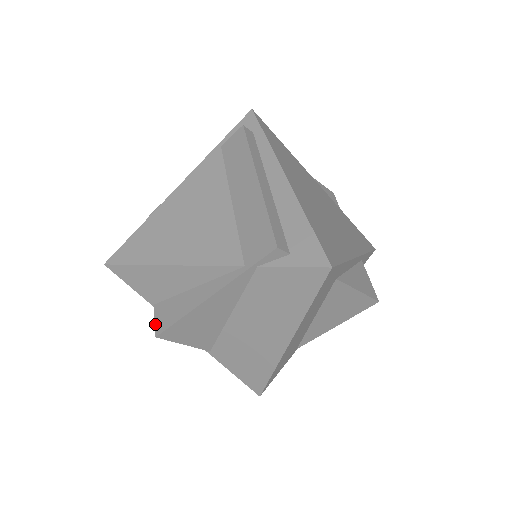
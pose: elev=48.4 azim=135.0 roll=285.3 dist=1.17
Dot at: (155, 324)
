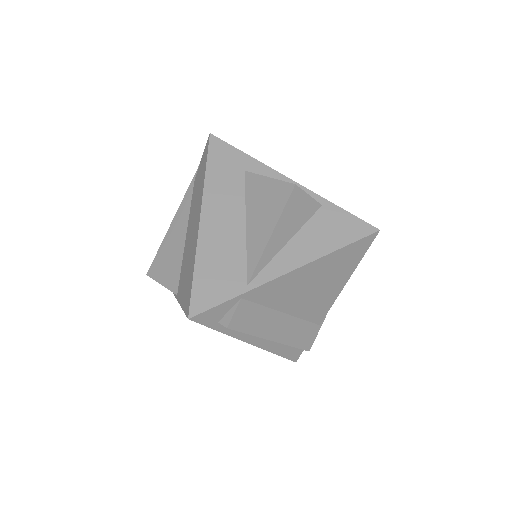
Dot at: occluded
